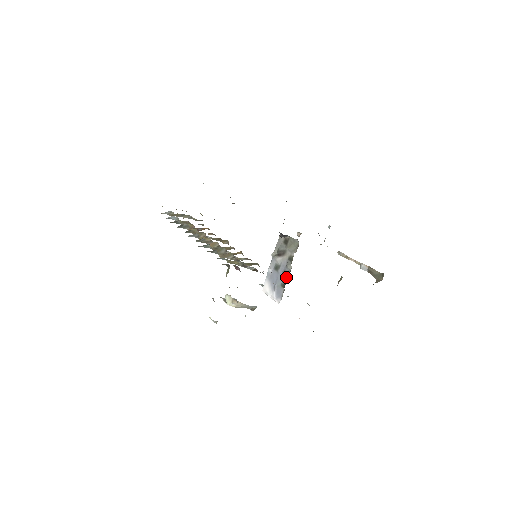
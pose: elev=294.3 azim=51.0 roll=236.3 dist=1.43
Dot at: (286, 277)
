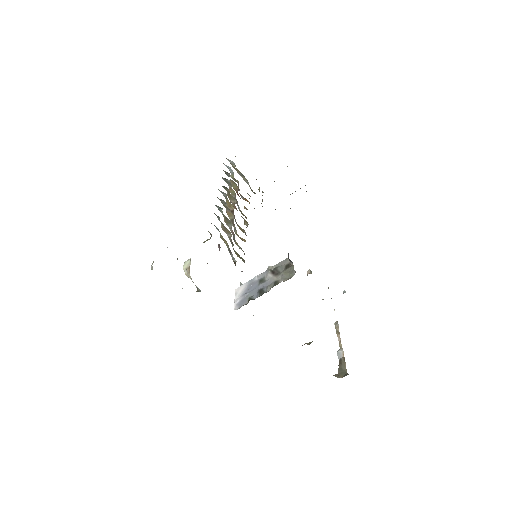
Dot at: (259, 294)
